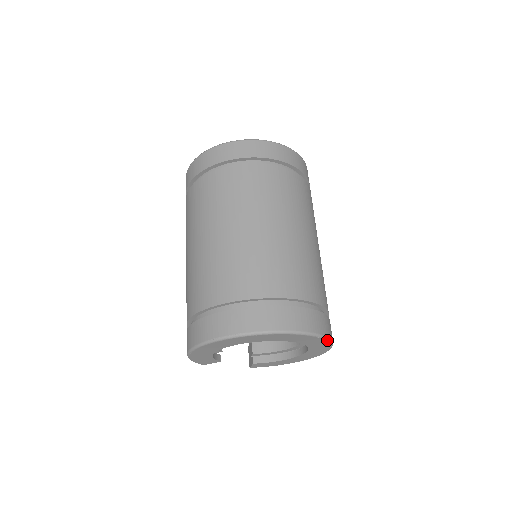
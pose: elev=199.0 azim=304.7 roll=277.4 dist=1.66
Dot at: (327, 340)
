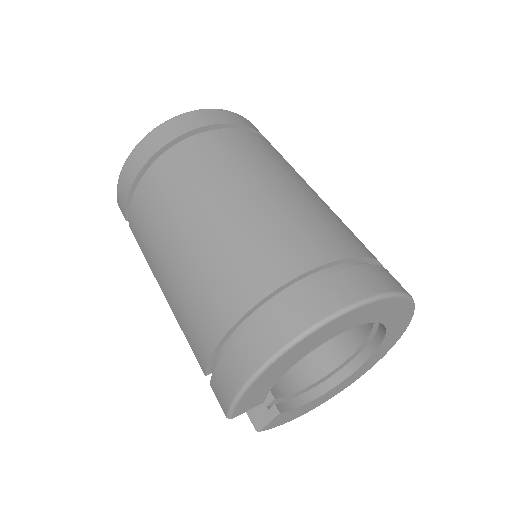
Dot at: (404, 331)
